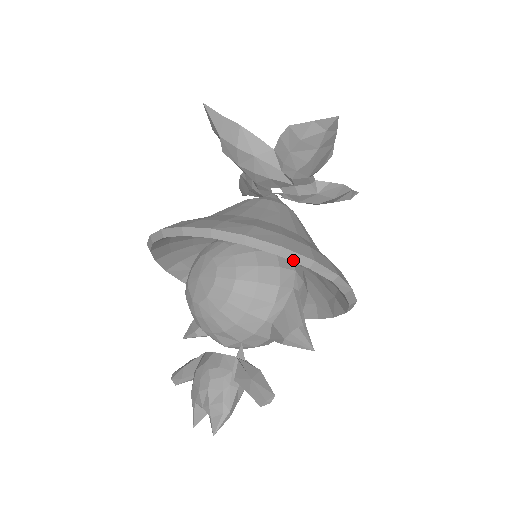
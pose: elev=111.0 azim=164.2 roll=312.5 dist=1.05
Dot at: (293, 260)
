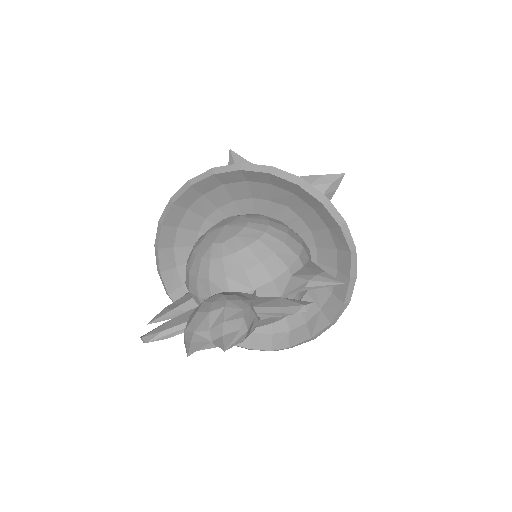
Dot at: (331, 213)
